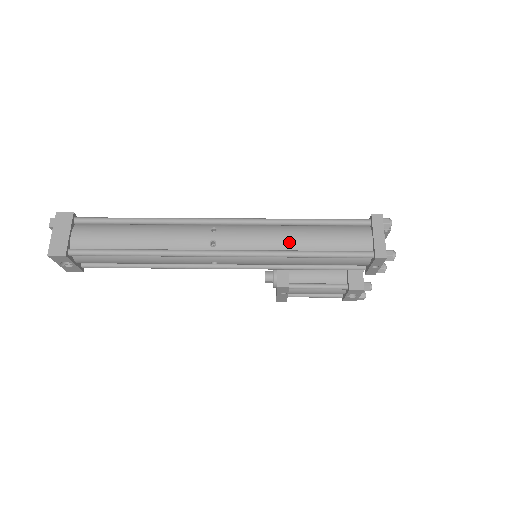
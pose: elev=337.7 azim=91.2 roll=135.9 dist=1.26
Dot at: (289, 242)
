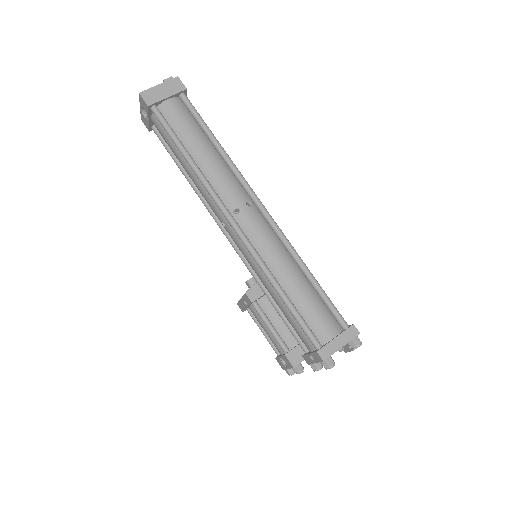
Dot at: (281, 271)
